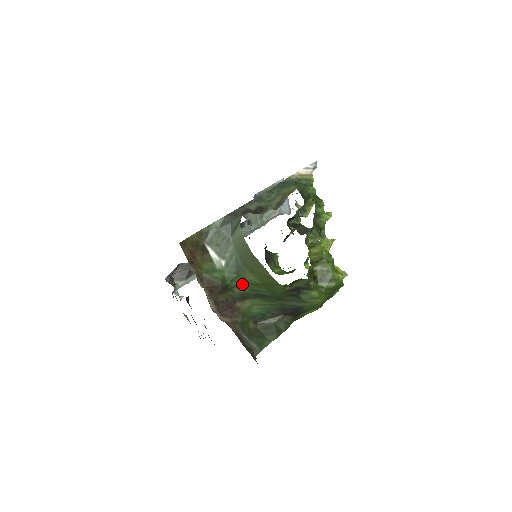
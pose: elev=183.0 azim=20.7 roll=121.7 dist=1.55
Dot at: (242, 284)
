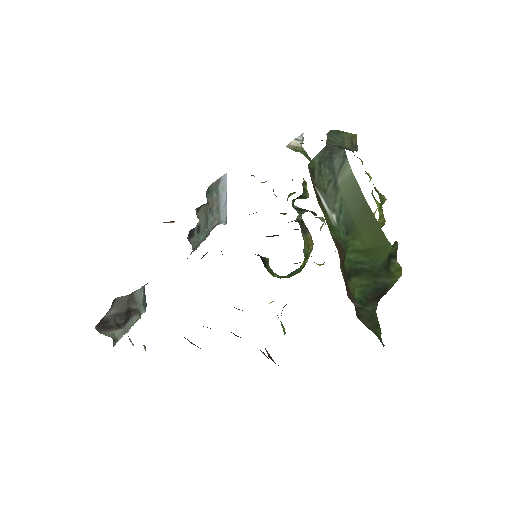
Dot at: (349, 253)
